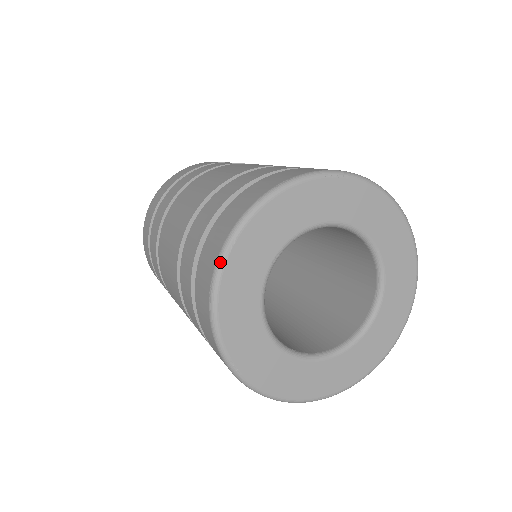
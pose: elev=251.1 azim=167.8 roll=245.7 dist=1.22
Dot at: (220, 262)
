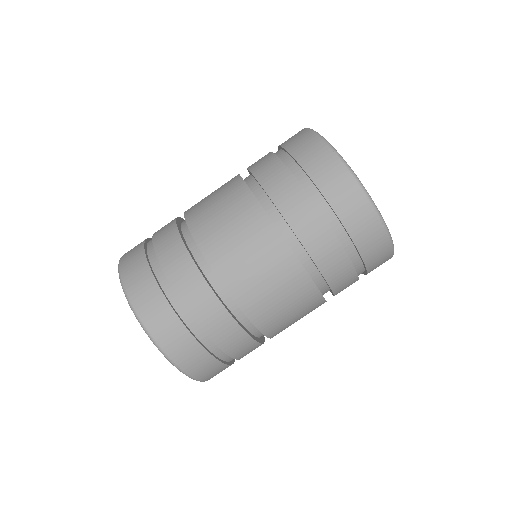
Dot at: (324, 138)
